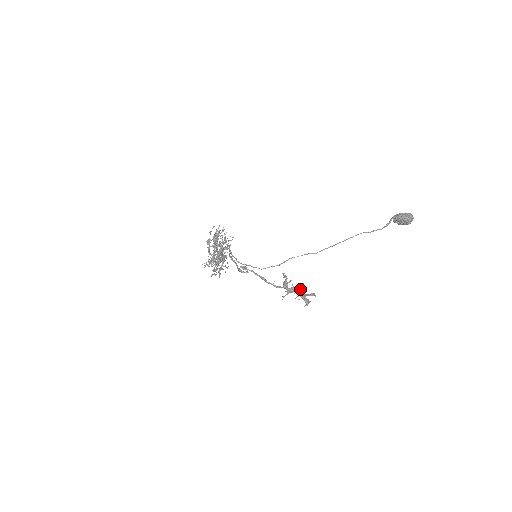
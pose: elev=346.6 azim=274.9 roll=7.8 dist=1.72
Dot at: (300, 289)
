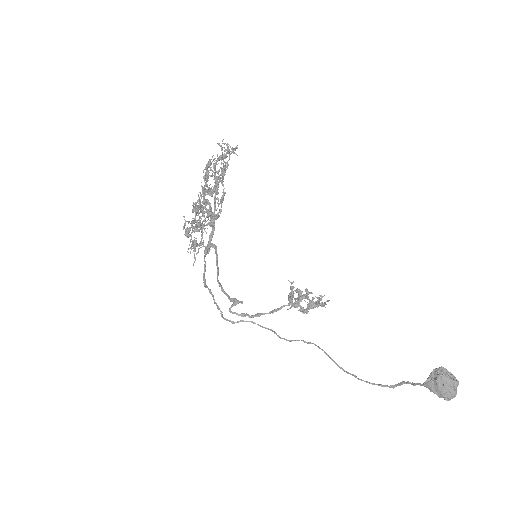
Dot at: (305, 312)
